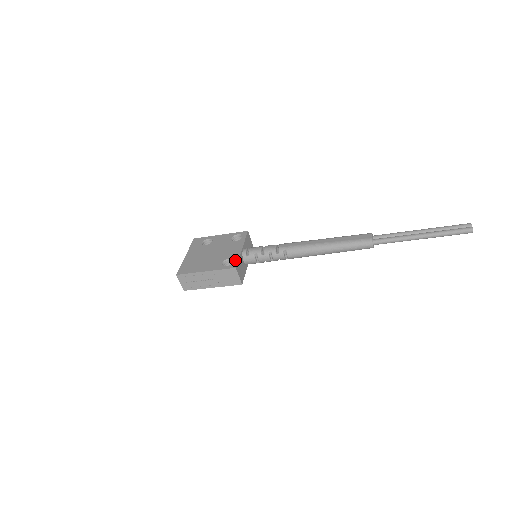
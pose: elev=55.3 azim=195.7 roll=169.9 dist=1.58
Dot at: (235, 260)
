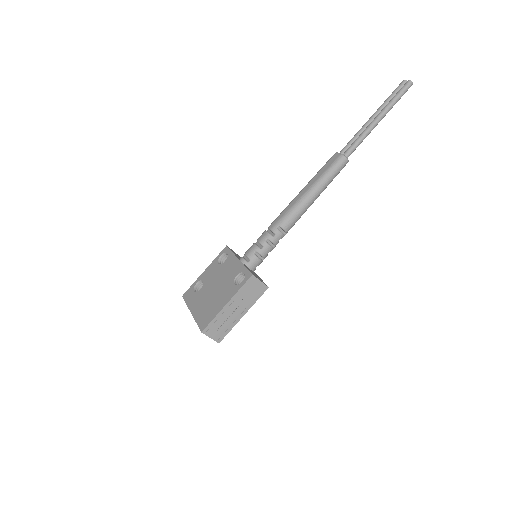
Dot at: (244, 271)
